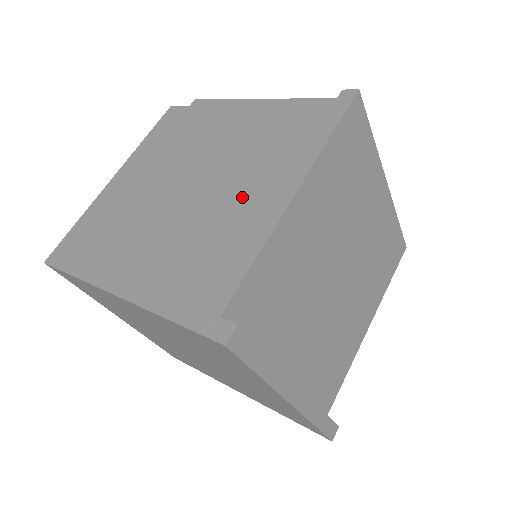
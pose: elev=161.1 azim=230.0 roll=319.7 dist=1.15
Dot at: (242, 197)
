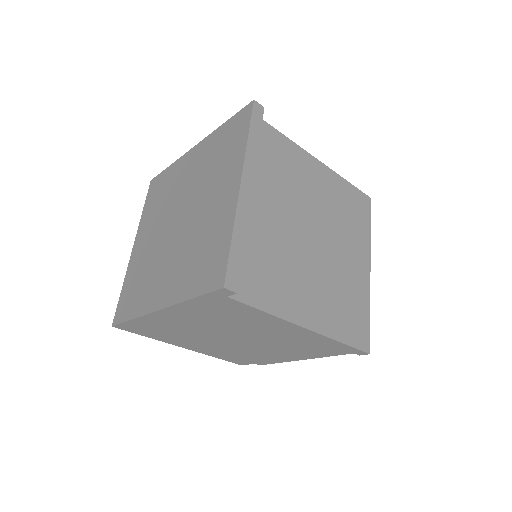
Dot at: occluded
